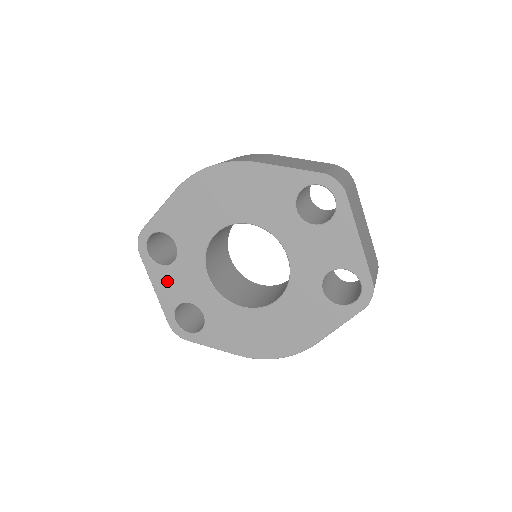
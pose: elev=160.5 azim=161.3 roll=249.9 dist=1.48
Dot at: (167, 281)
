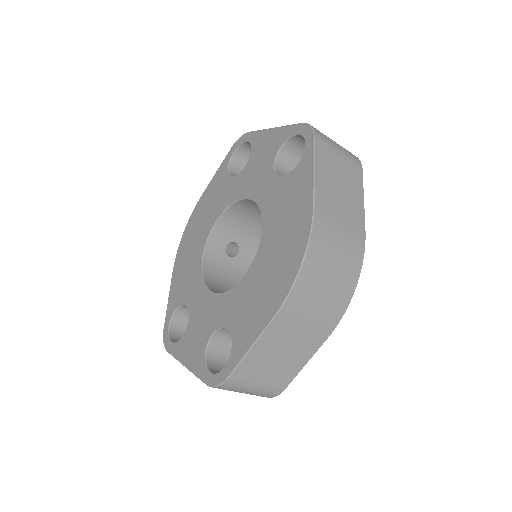
Dot at: (190, 343)
